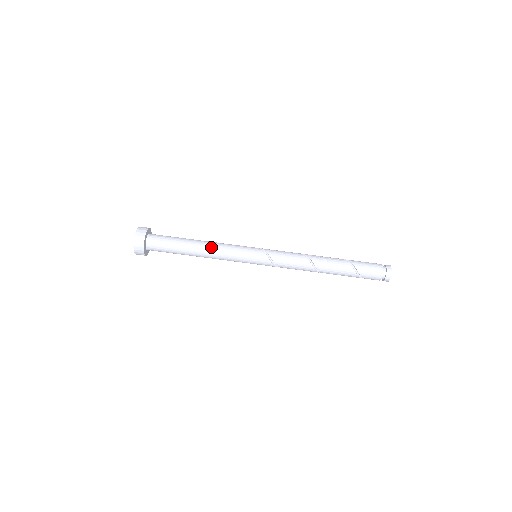
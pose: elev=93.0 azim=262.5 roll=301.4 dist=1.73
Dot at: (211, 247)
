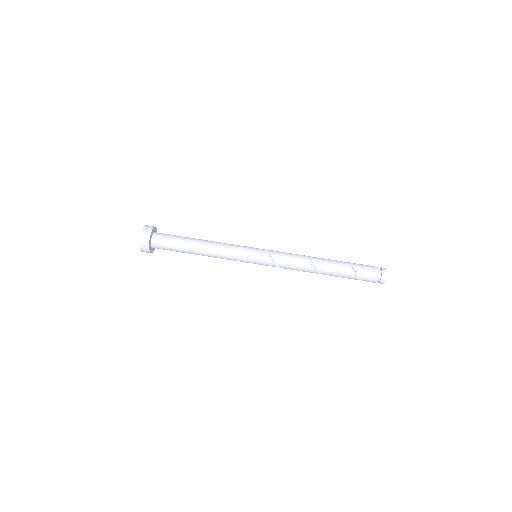
Dot at: (214, 243)
